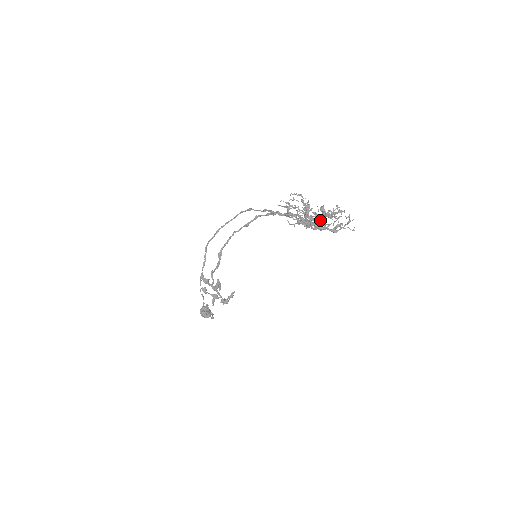
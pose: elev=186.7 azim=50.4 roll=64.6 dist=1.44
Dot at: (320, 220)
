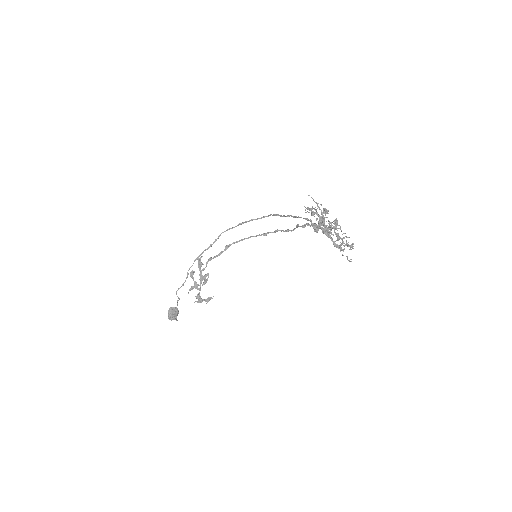
Dot at: (329, 228)
